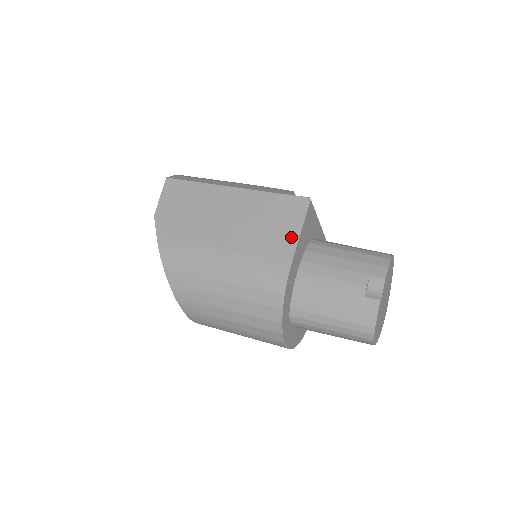
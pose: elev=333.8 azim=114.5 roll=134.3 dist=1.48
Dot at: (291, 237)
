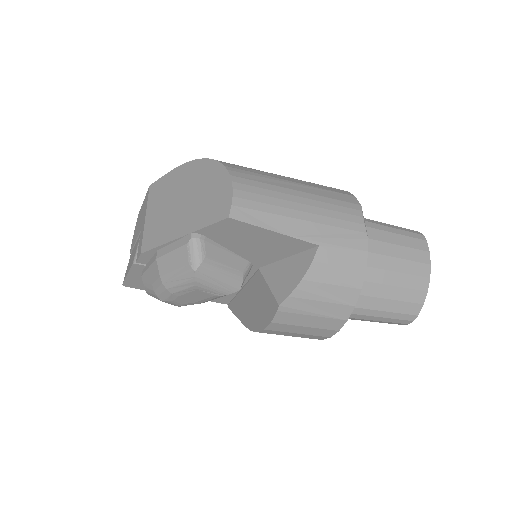
Dot at: occluded
